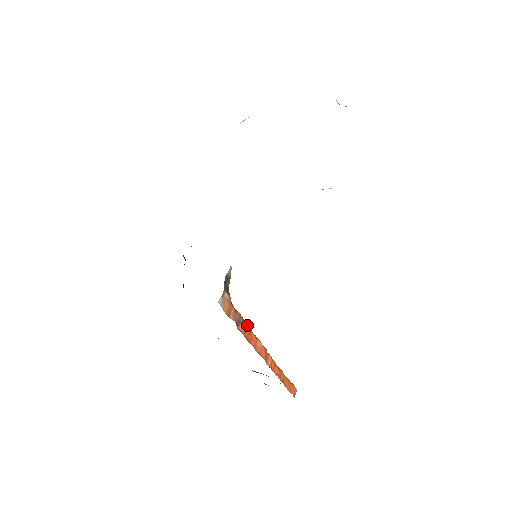
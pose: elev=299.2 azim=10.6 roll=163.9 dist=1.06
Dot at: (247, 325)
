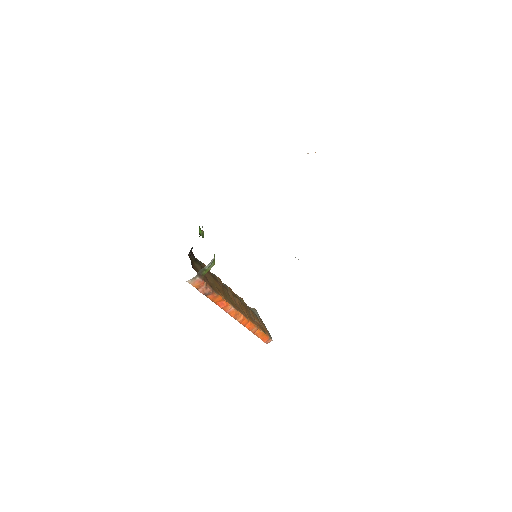
Dot at: (218, 296)
